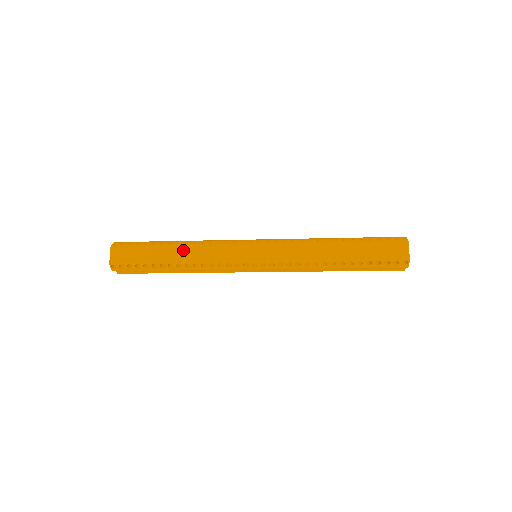
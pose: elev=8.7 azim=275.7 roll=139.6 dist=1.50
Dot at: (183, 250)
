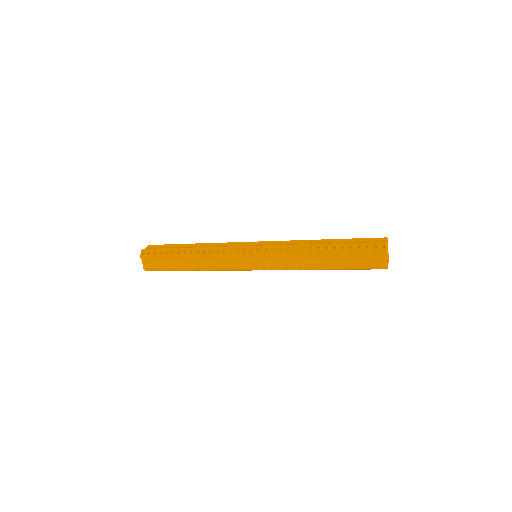
Dot at: (195, 259)
